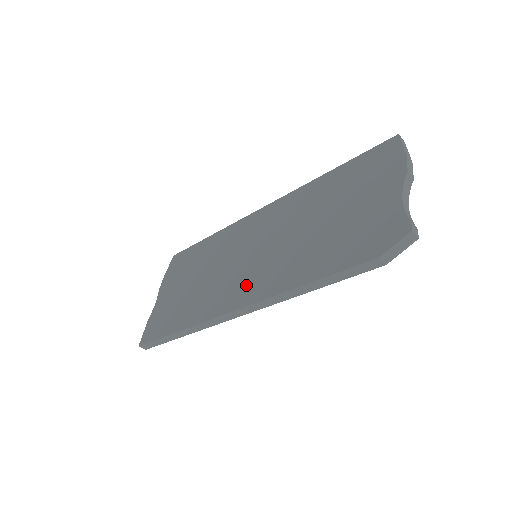
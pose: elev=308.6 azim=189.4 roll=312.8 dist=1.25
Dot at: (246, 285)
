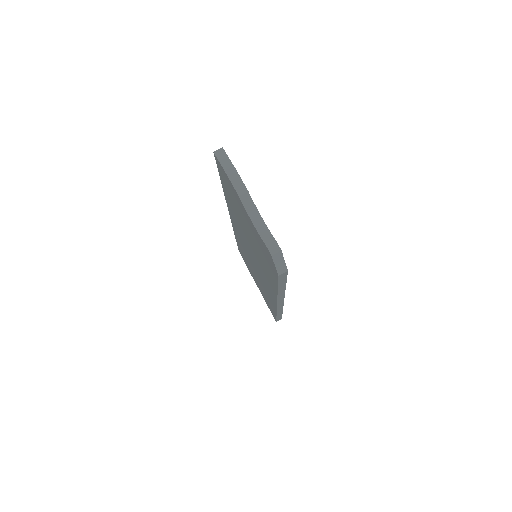
Dot at: (267, 285)
